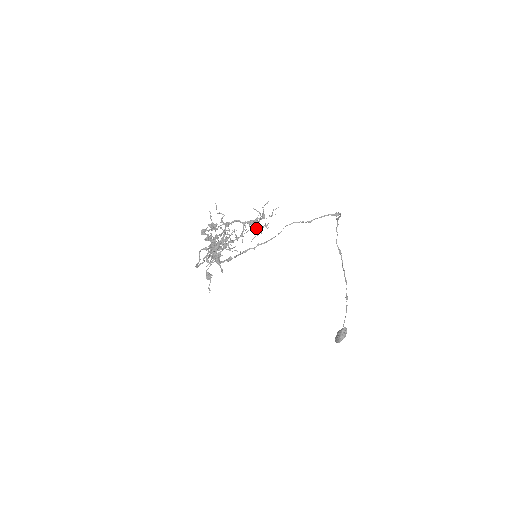
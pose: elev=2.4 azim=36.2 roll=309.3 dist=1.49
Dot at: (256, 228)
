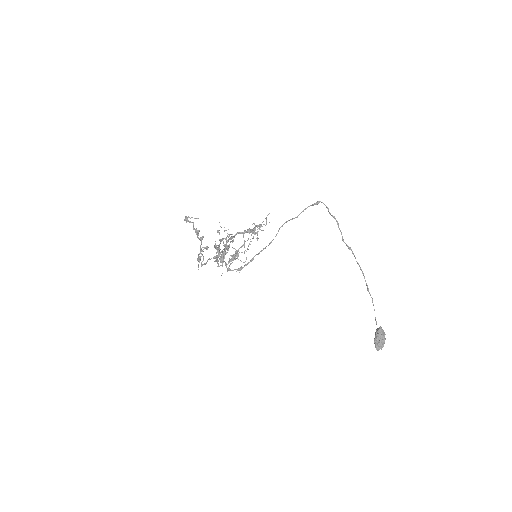
Dot at: (251, 232)
